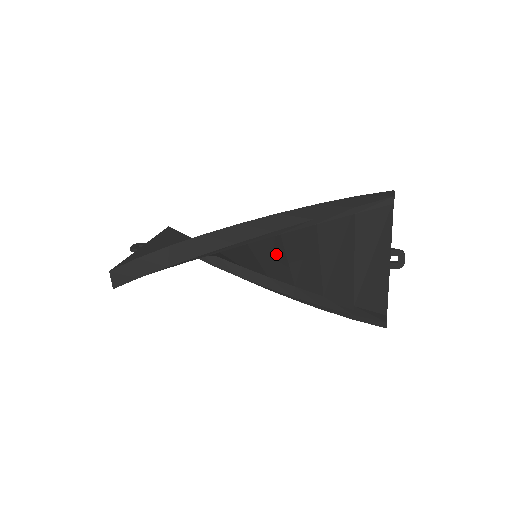
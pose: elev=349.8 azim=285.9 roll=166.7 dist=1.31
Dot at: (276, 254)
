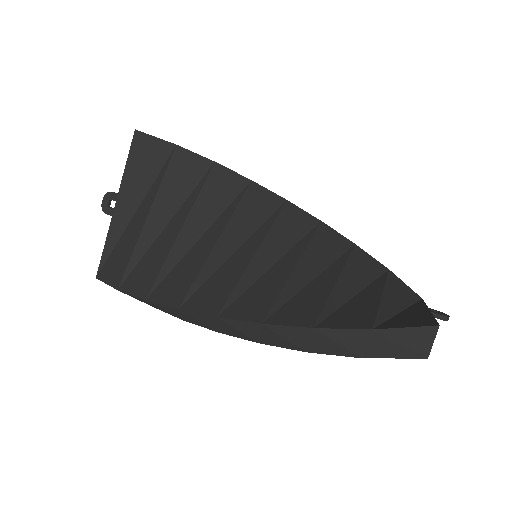
Dot at: (280, 264)
